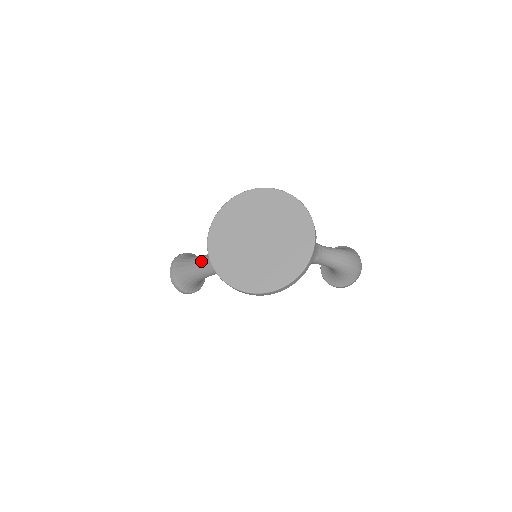
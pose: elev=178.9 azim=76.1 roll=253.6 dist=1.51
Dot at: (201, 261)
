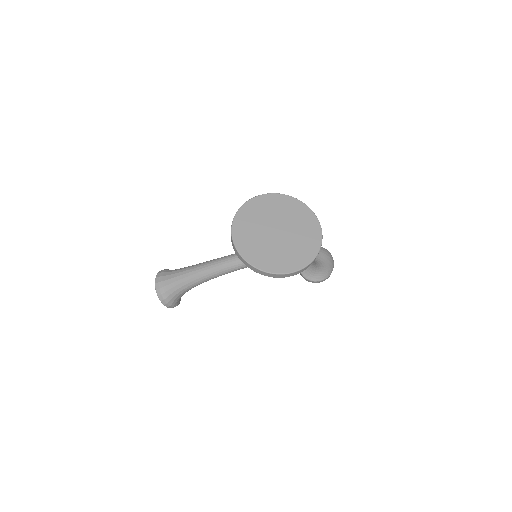
Dot at: (196, 269)
